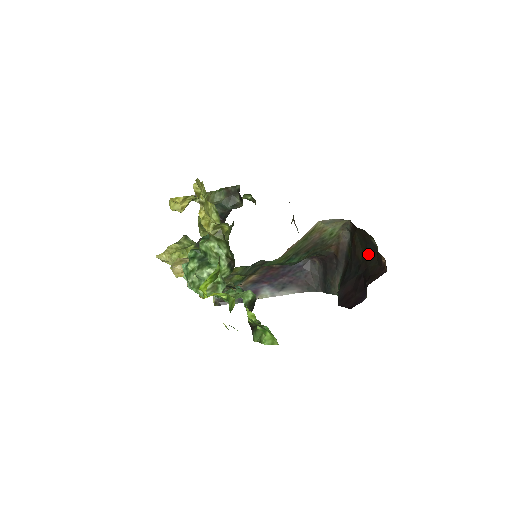
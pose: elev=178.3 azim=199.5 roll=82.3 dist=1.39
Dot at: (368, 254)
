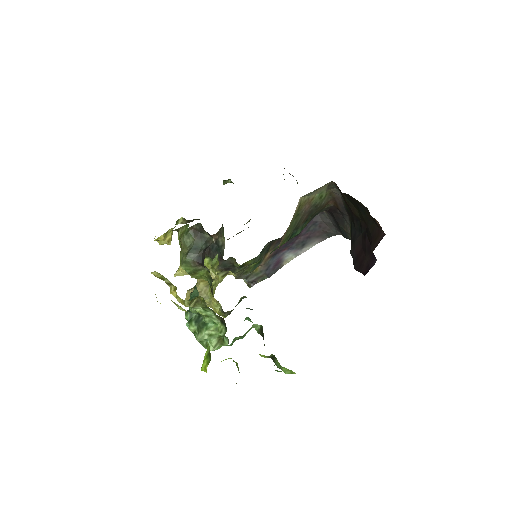
Dot at: (363, 214)
